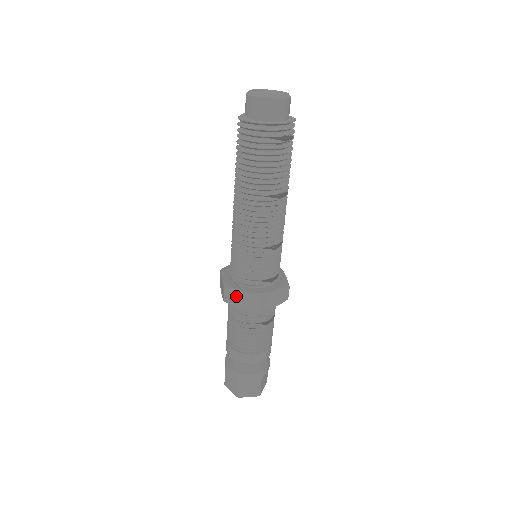
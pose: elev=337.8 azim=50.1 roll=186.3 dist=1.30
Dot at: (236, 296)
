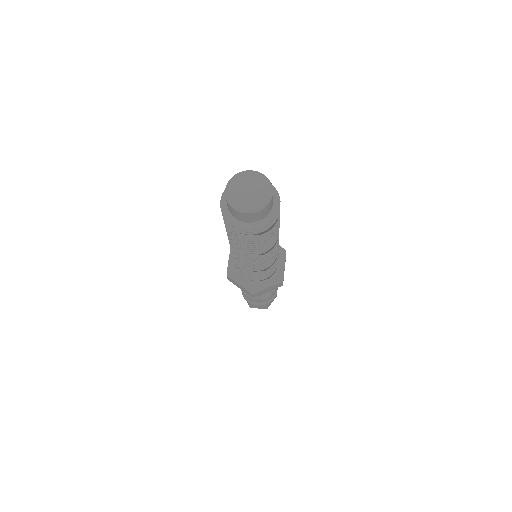
Dot at: (236, 283)
